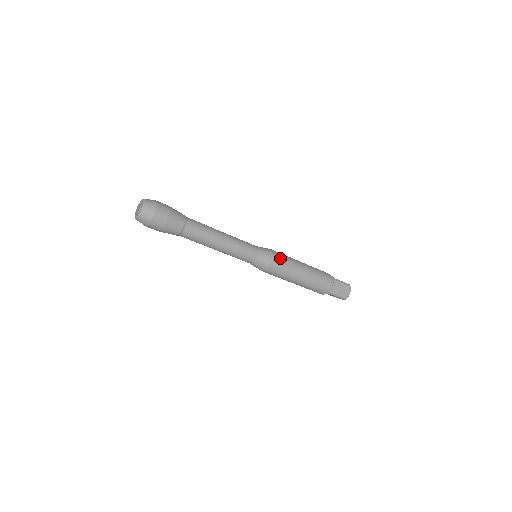
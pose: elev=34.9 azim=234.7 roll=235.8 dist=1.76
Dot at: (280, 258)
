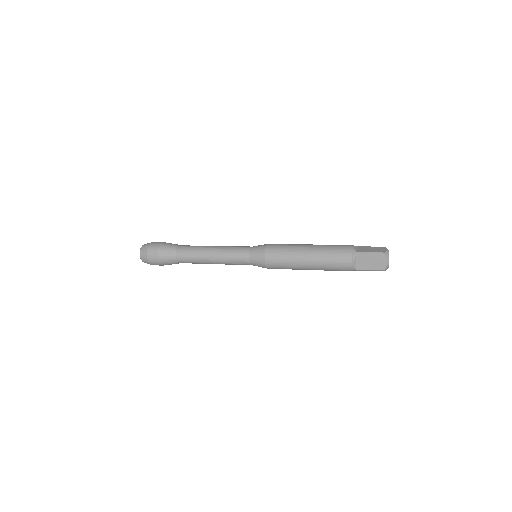
Dot at: (274, 255)
